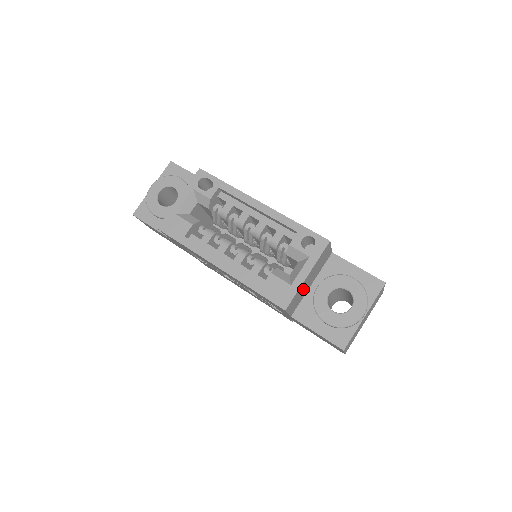
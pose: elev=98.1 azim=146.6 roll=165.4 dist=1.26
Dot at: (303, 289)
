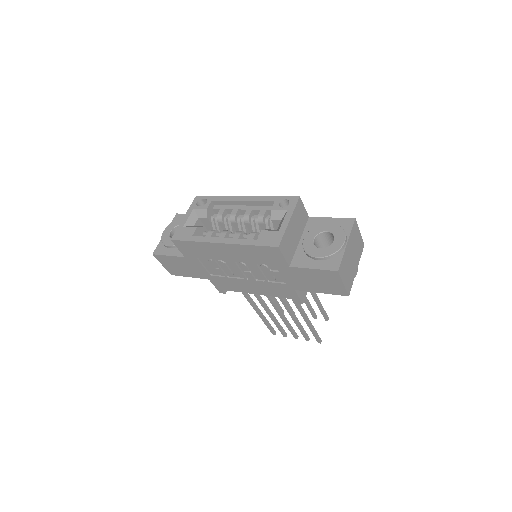
Dot at: (291, 238)
